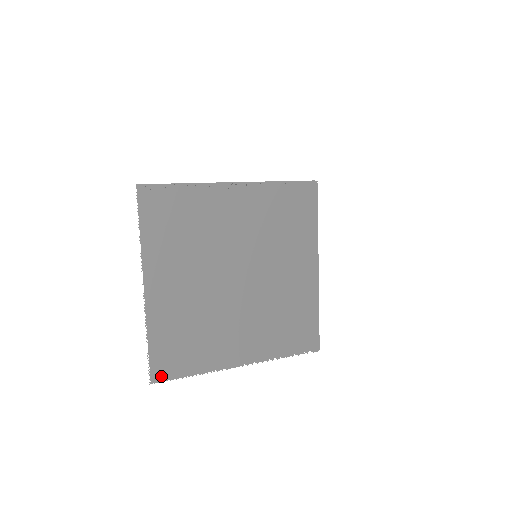
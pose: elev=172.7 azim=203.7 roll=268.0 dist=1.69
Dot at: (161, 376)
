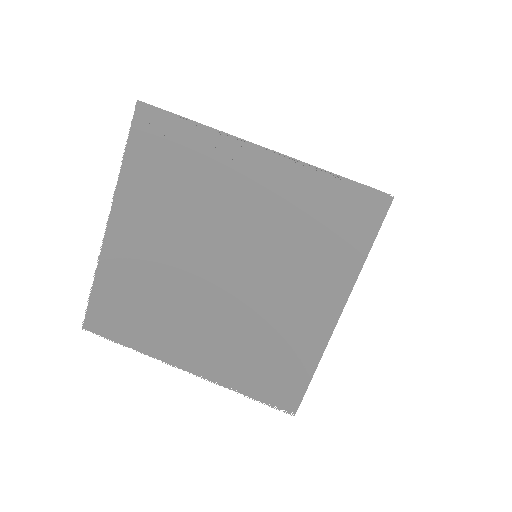
Dot at: (96, 327)
